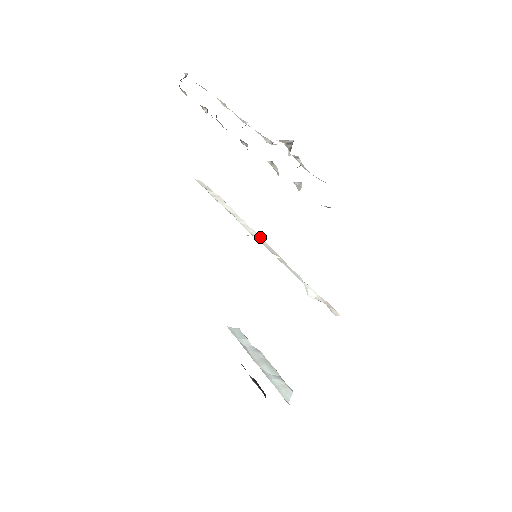
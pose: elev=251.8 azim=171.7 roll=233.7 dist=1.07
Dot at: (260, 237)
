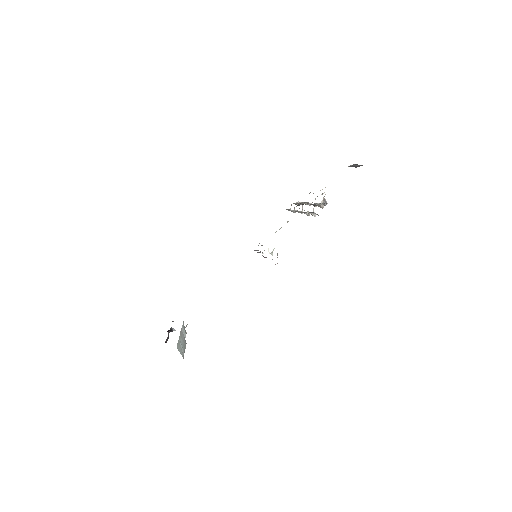
Dot at: occluded
